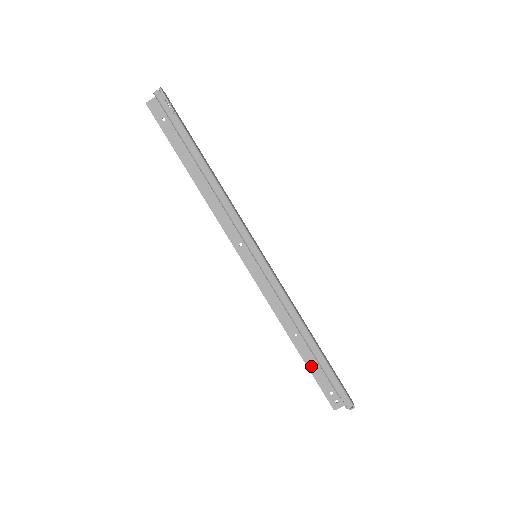
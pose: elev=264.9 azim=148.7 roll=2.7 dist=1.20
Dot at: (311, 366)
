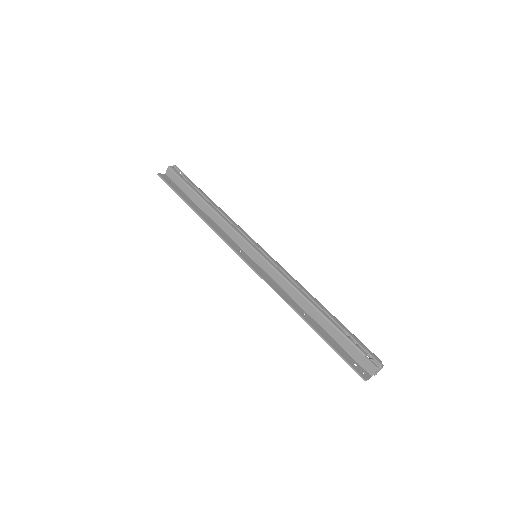
Dot at: (327, 340)
